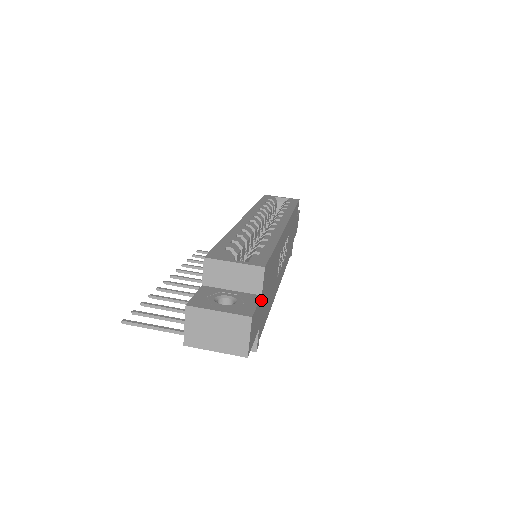
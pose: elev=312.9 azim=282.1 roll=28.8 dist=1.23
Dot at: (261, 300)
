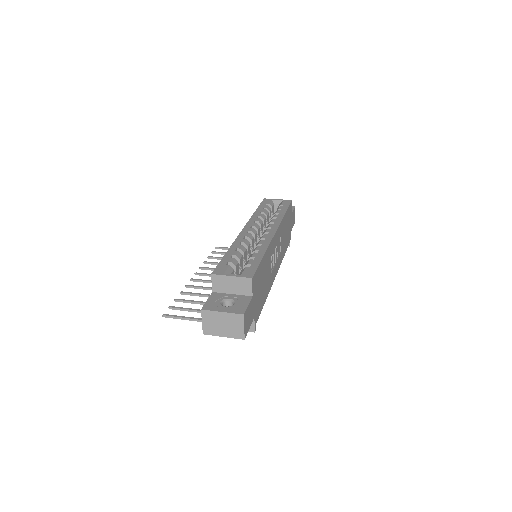
Dot at: (253, 299)
